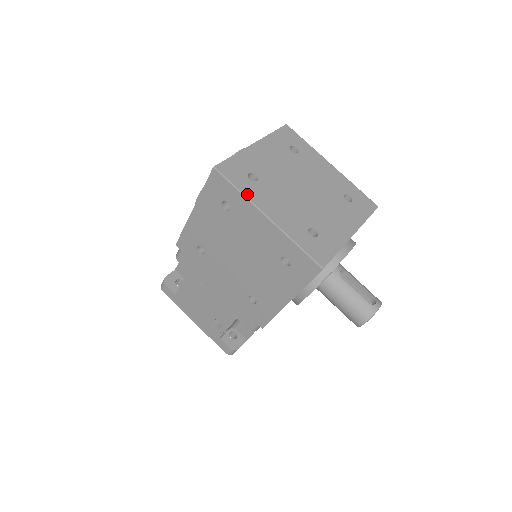
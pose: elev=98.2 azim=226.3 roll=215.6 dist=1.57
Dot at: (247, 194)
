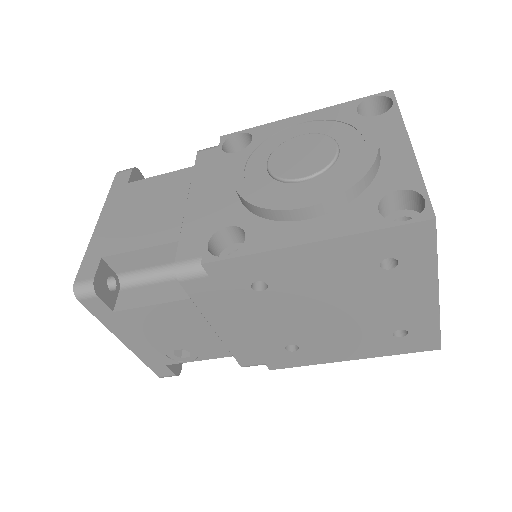
Dot at: (437, 262)
